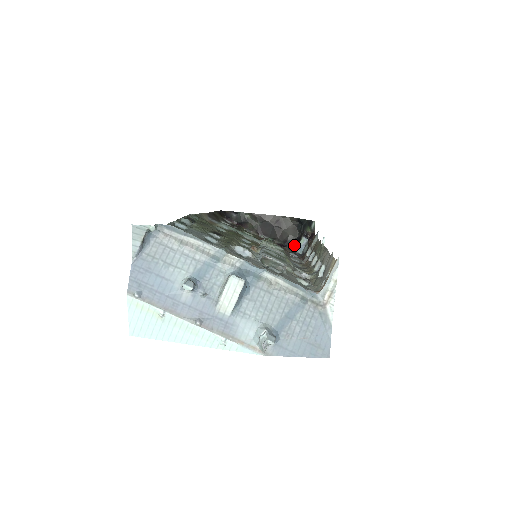
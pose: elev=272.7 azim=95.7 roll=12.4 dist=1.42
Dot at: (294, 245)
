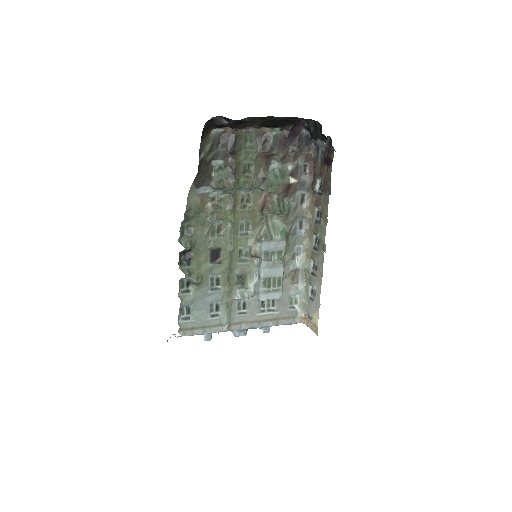
Dot at: (310, 128)
